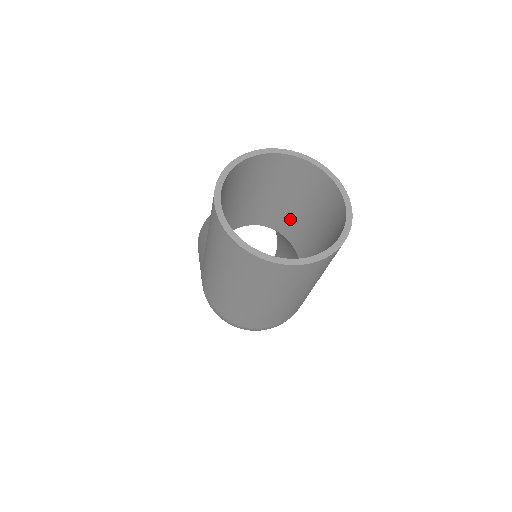
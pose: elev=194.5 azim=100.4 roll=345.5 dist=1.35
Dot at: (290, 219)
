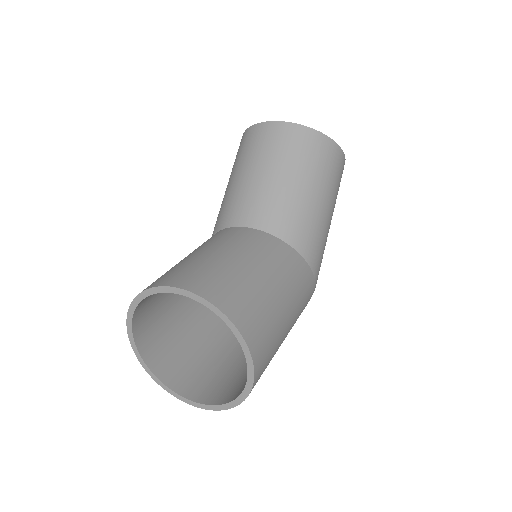
Dot at: occluded
